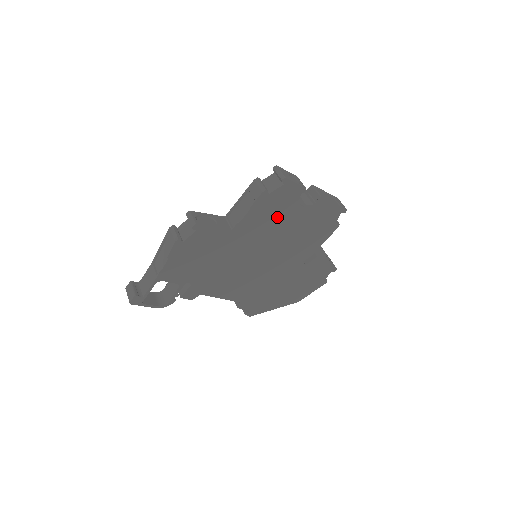
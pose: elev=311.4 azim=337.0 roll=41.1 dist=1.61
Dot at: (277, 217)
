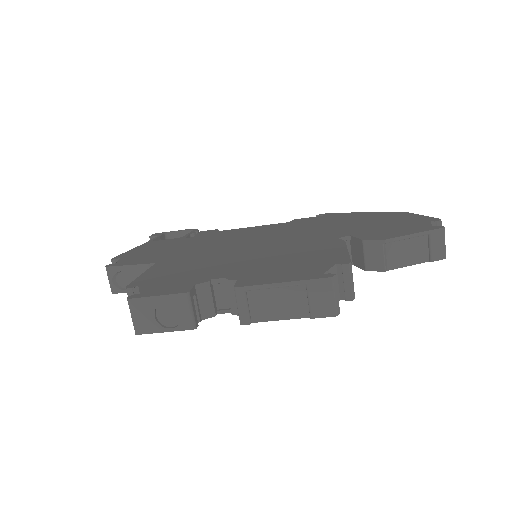
Dot at: occluded
